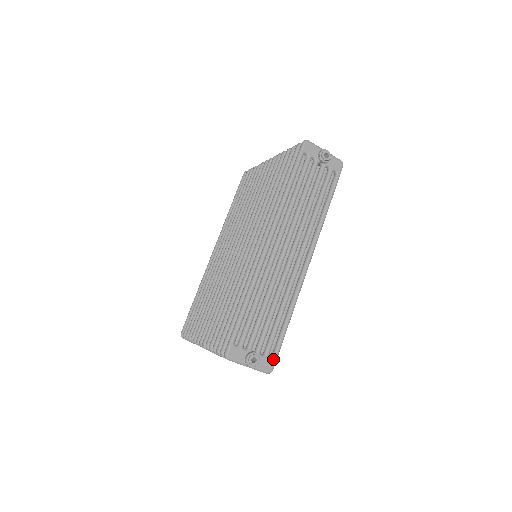
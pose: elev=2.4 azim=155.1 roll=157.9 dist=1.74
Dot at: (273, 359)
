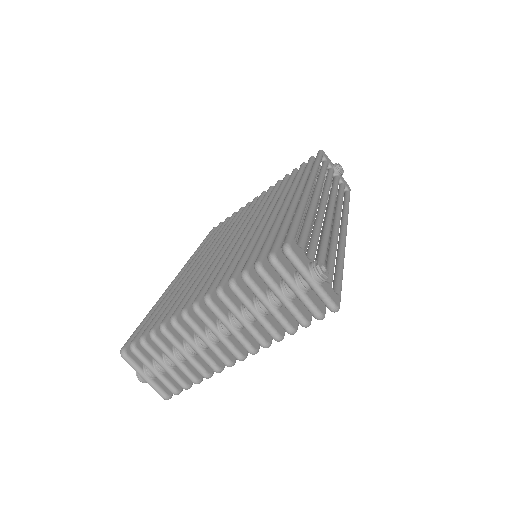
Dot at: (337, 294)
